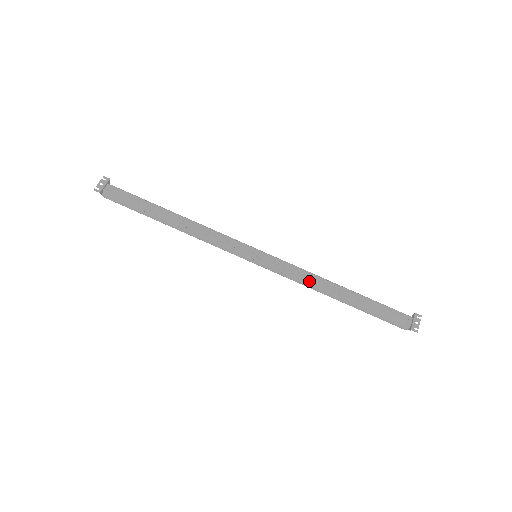
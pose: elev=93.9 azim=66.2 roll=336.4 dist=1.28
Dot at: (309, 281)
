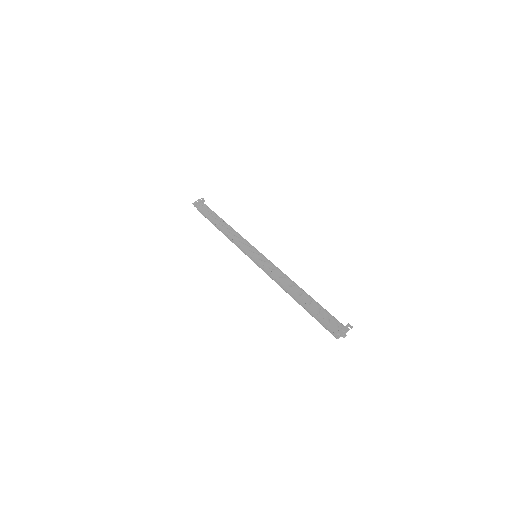
Dot at: (278, 278)
